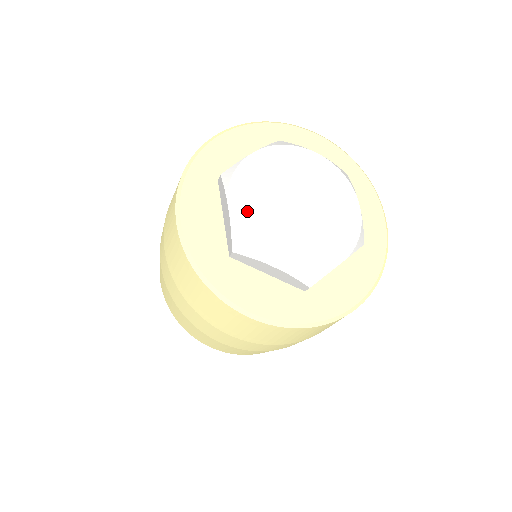
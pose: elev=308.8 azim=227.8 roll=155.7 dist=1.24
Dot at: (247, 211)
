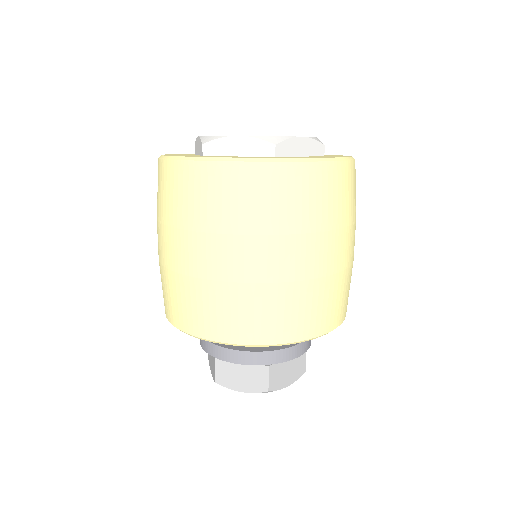
Dot at: occluded
